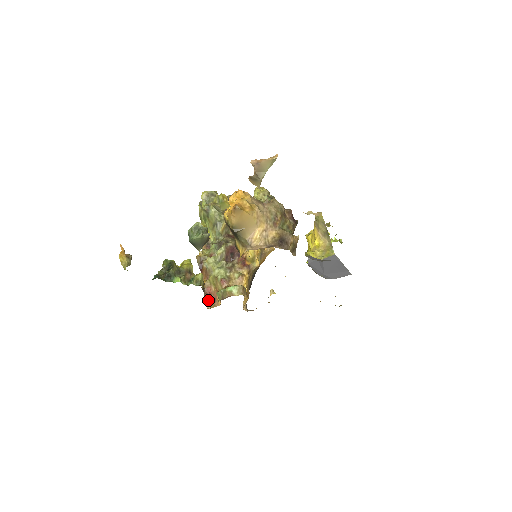
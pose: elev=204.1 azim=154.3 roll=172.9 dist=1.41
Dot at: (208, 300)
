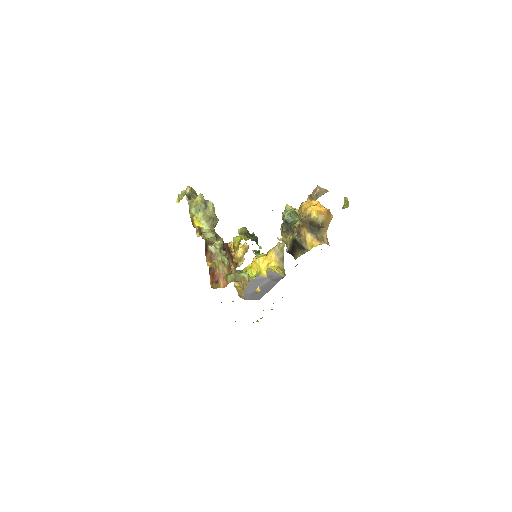
Dot at: (211, 280)
